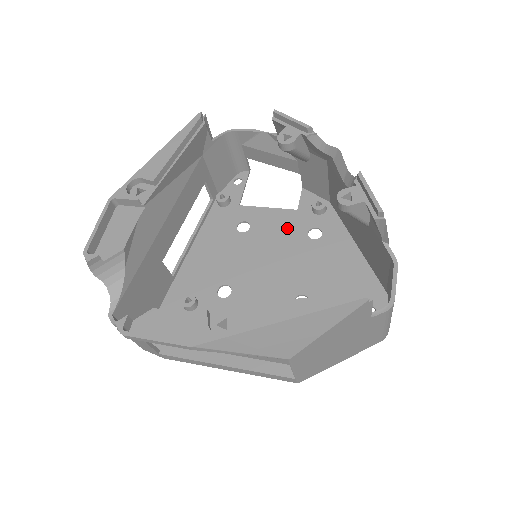
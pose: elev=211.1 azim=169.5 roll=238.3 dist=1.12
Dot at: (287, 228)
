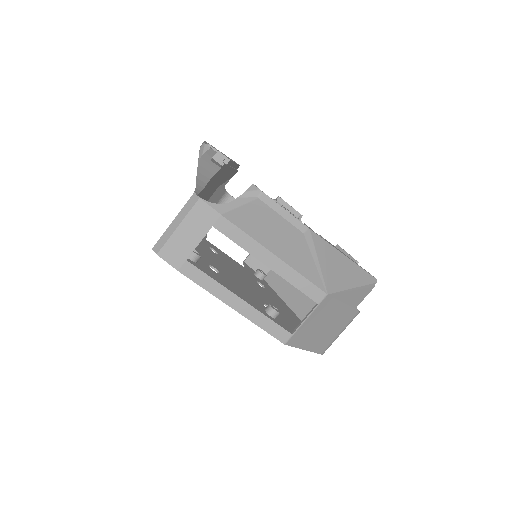
Dot at: (243, 271)
